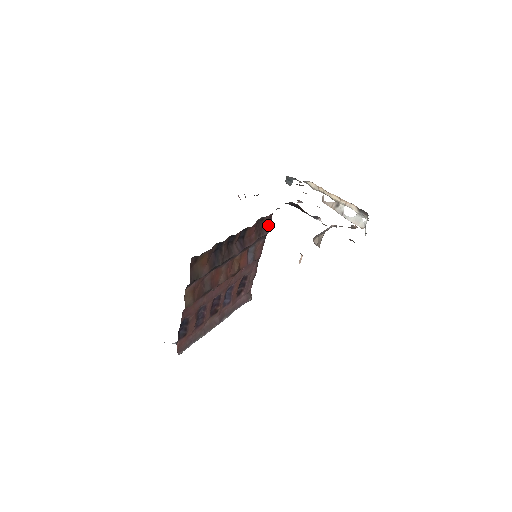
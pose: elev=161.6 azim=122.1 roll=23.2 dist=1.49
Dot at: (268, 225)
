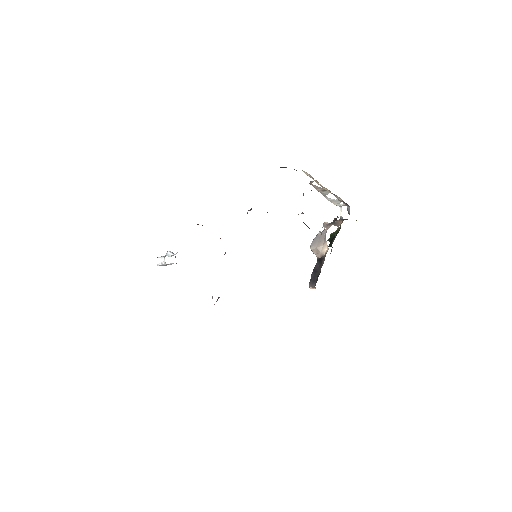
Dot at: occluded
